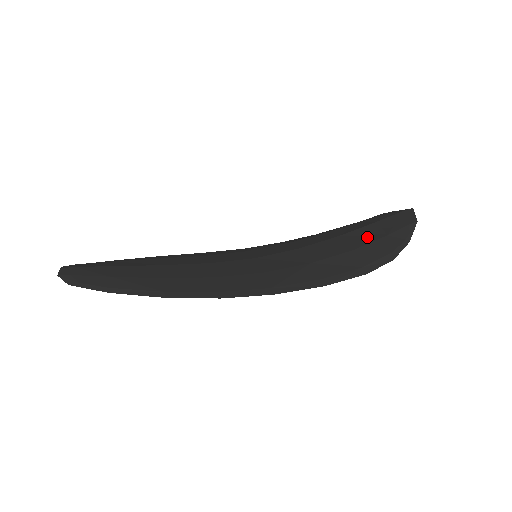
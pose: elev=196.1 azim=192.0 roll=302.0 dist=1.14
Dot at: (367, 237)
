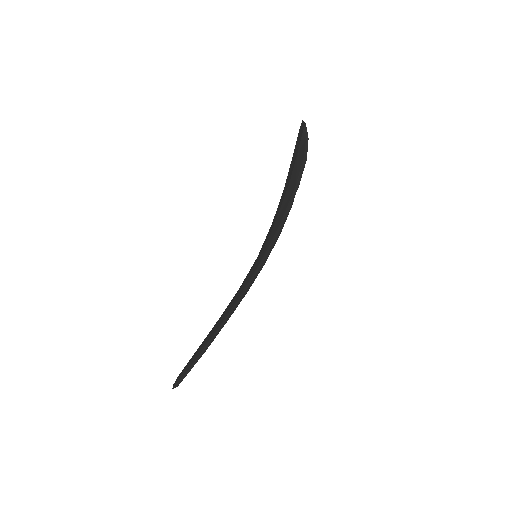
Dot at: (292, 168)
